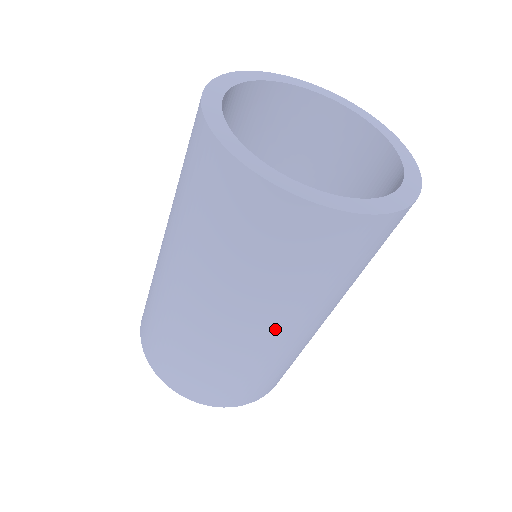
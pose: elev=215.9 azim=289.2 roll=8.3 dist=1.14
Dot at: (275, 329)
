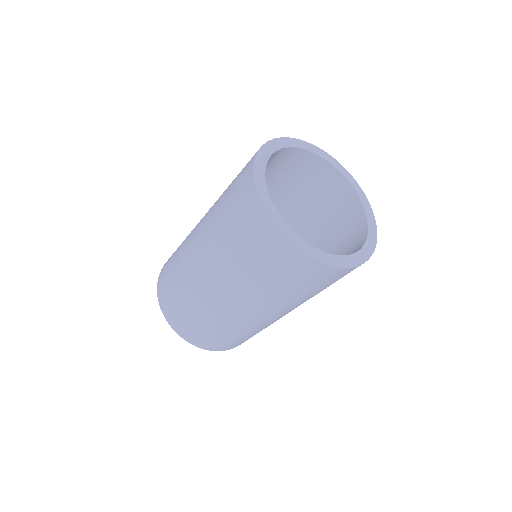
Dot at: occluded
